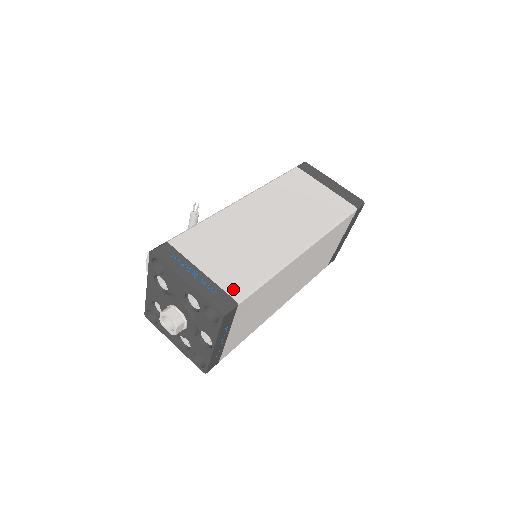
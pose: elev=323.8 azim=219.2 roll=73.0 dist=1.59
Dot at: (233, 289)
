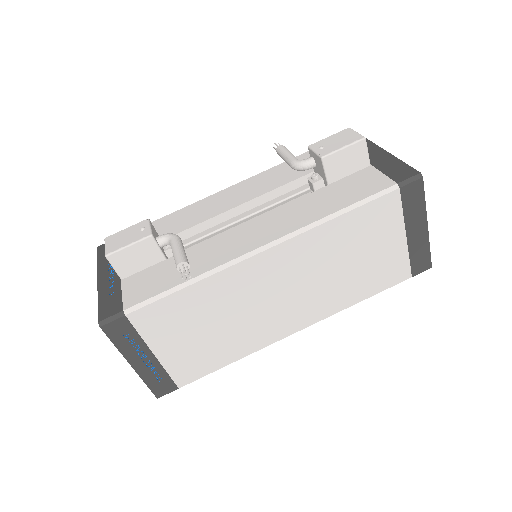
Dot at: (182, 376)
